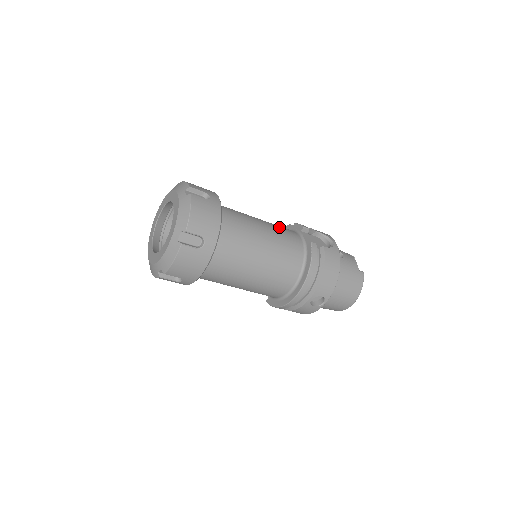
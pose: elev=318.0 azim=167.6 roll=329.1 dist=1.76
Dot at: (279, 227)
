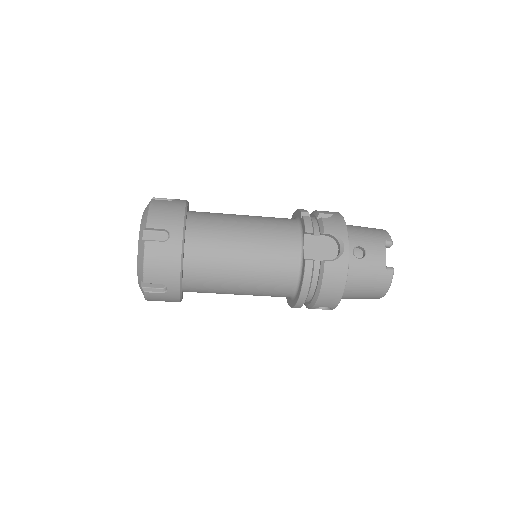
Dot at: (272, 235)
